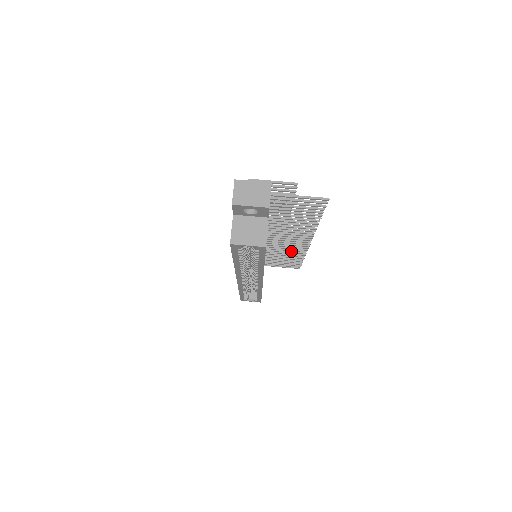
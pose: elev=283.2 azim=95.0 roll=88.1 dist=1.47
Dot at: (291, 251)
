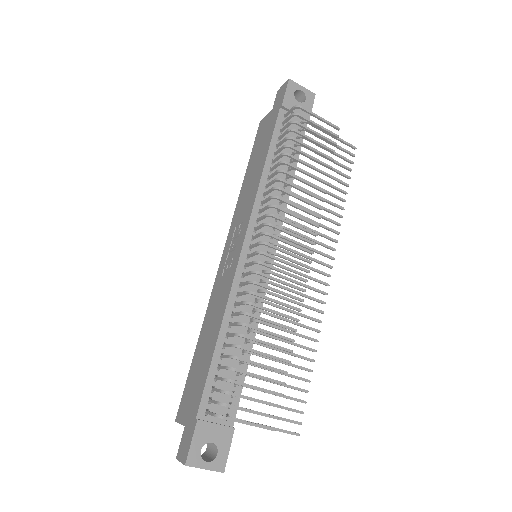
Dot at: (323, 218)
